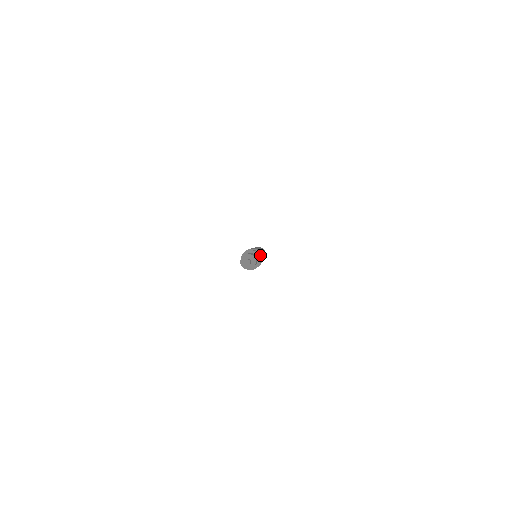
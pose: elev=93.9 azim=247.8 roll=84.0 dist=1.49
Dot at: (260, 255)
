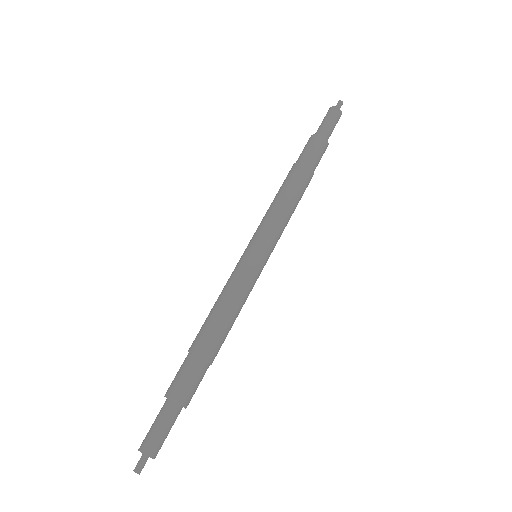
Dot at: (203, 376)
